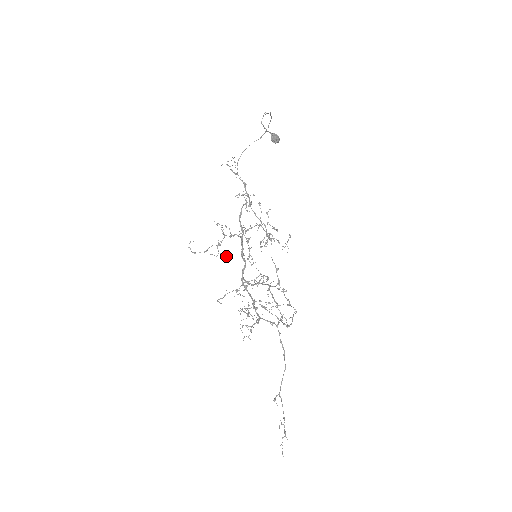
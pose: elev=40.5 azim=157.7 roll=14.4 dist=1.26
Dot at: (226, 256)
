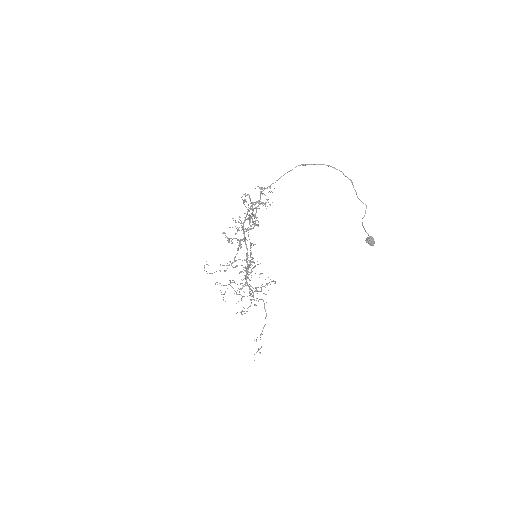
Dot at: (236, 266)
